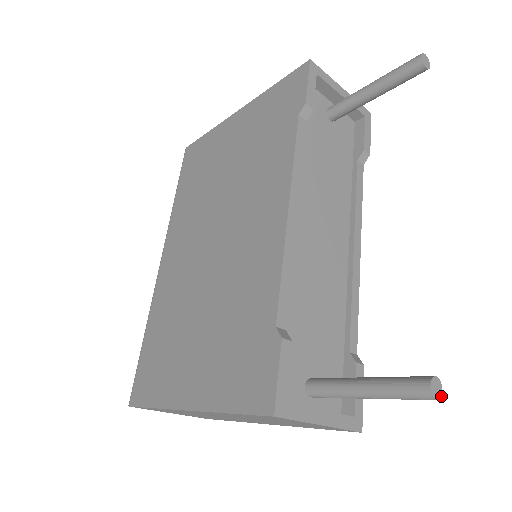
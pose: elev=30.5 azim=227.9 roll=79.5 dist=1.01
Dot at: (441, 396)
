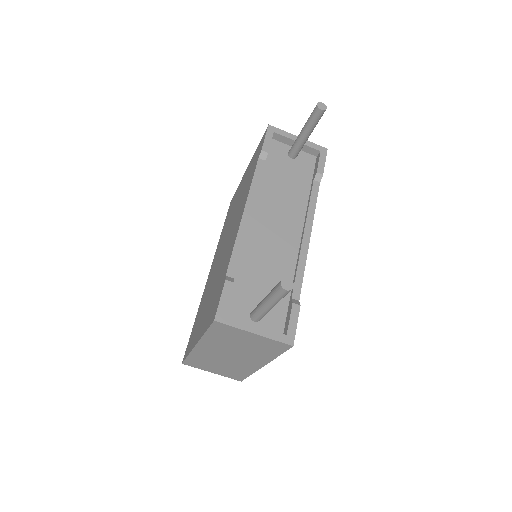
Dot at: (291, 289)
